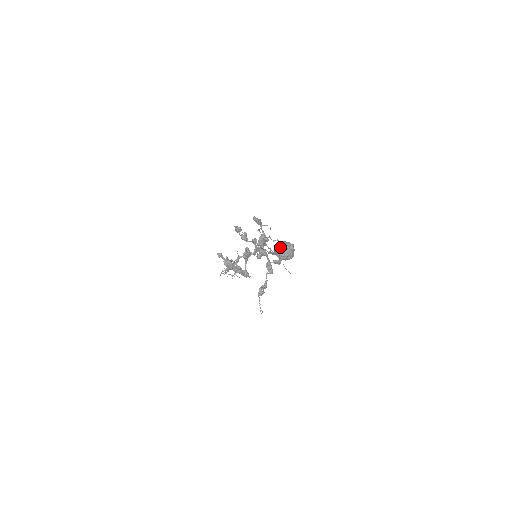
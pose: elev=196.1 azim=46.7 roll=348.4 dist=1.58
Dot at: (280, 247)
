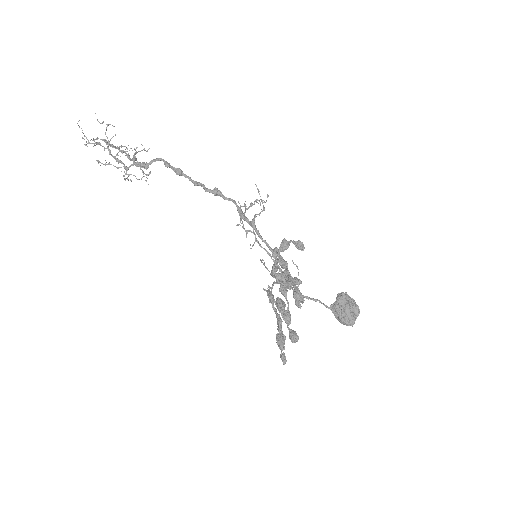
Dot at: (350, 325)
